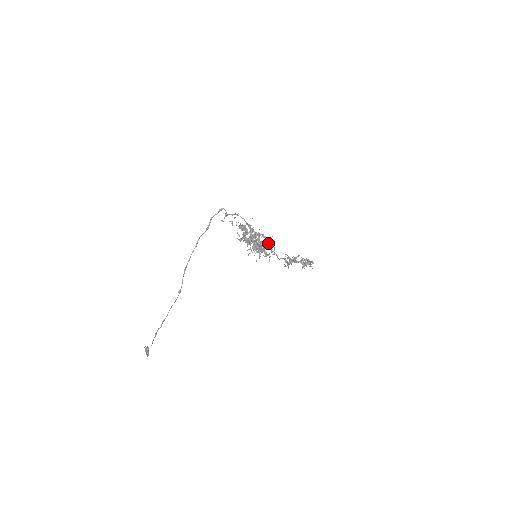
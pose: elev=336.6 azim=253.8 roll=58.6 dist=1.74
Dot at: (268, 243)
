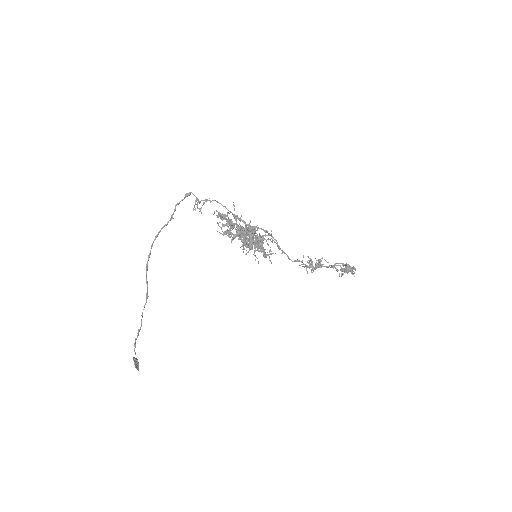
Dot at: (267, 239)
